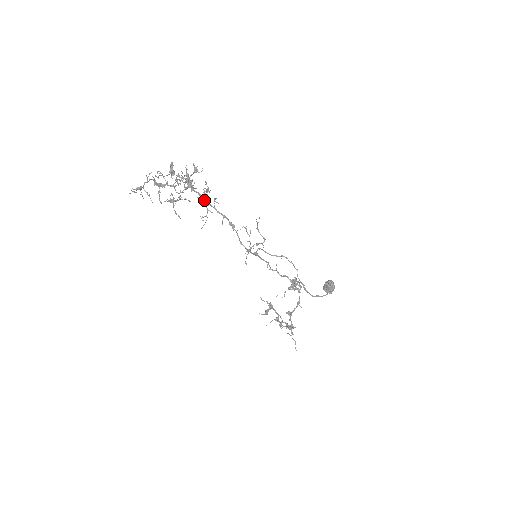
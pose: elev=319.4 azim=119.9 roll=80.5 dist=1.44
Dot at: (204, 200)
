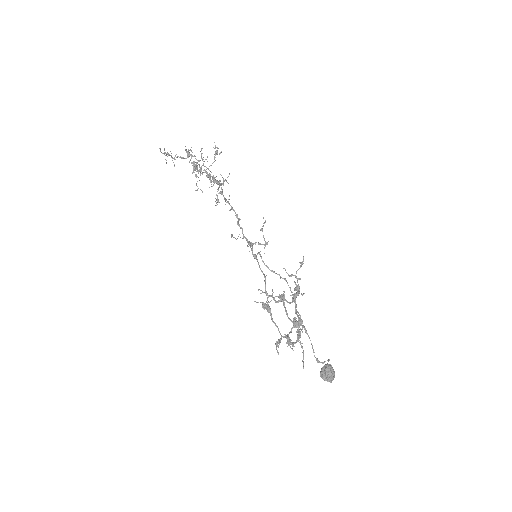
Dot at: (218, 189)
